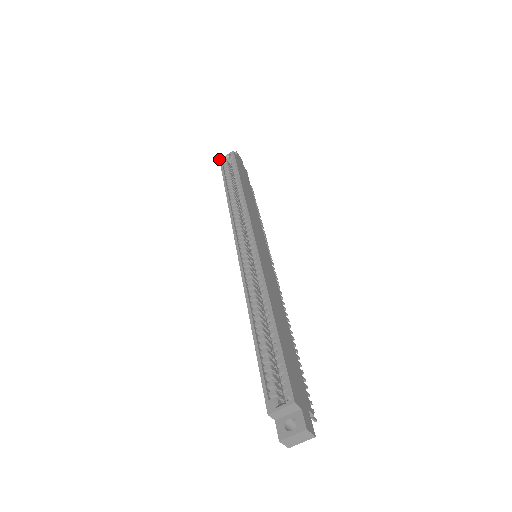
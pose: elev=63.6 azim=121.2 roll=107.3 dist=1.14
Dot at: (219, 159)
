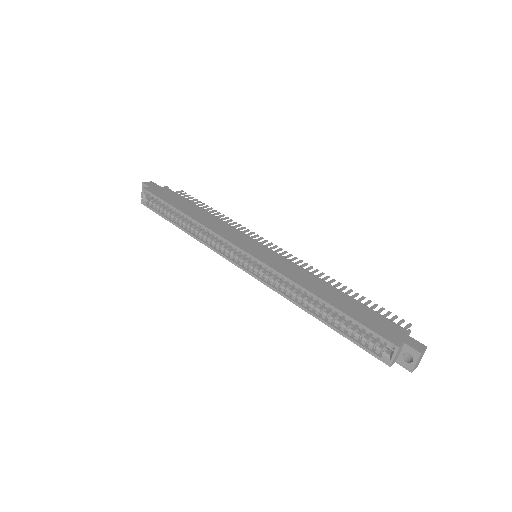
Dot at: occluded
